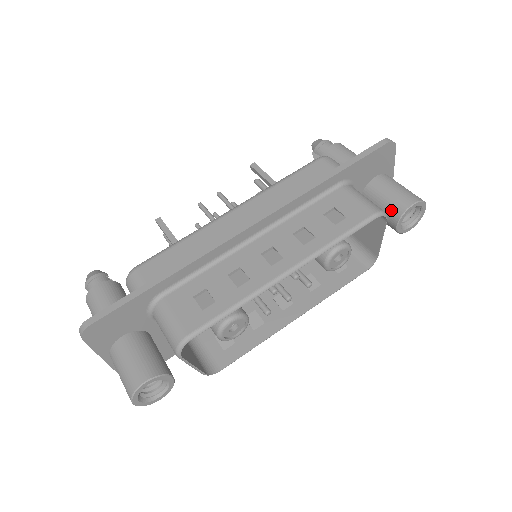
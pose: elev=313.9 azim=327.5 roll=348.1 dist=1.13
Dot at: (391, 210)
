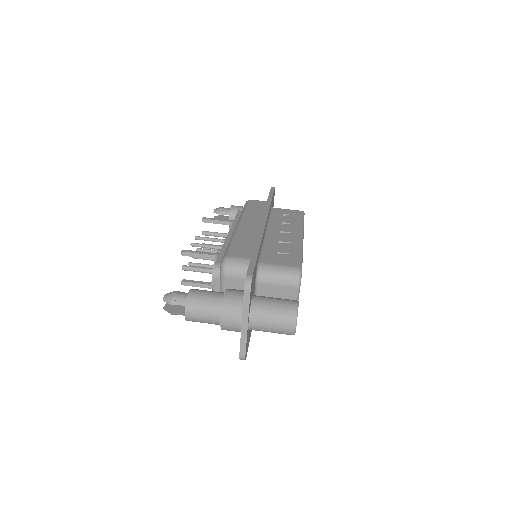
Dot at: occluded
